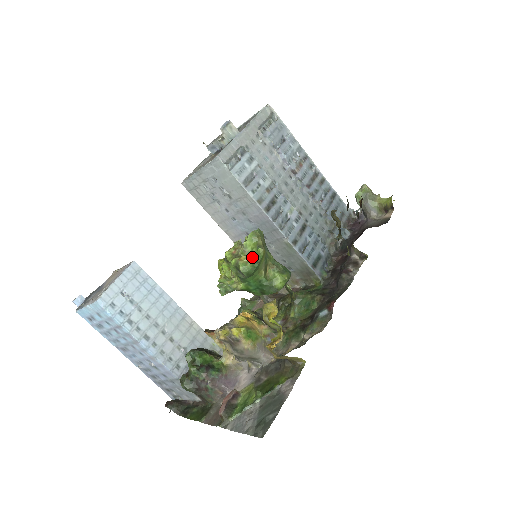
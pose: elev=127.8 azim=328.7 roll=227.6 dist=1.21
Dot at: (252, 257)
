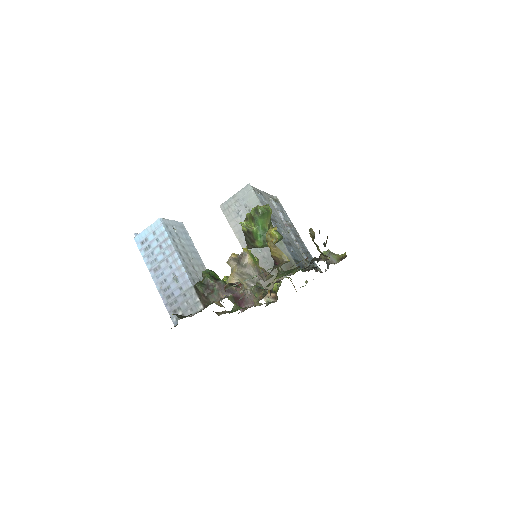
Dot at: (265, 207)
